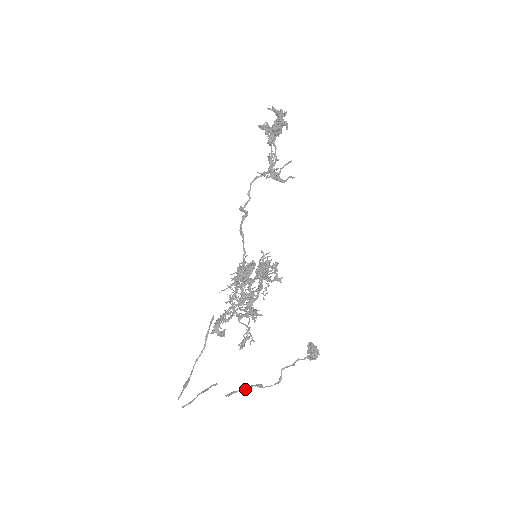
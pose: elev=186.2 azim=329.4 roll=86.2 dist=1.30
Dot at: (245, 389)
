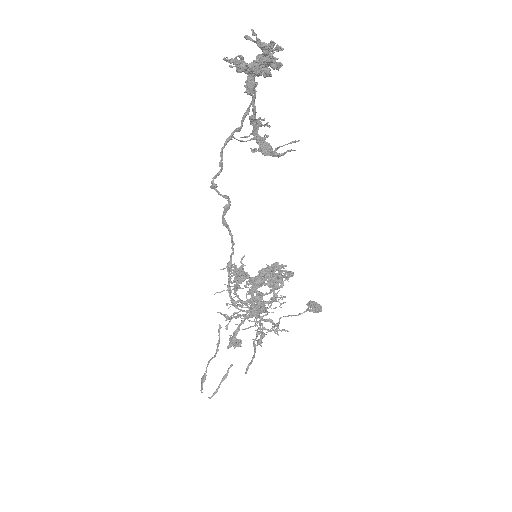
Dot at: (255, 352)
